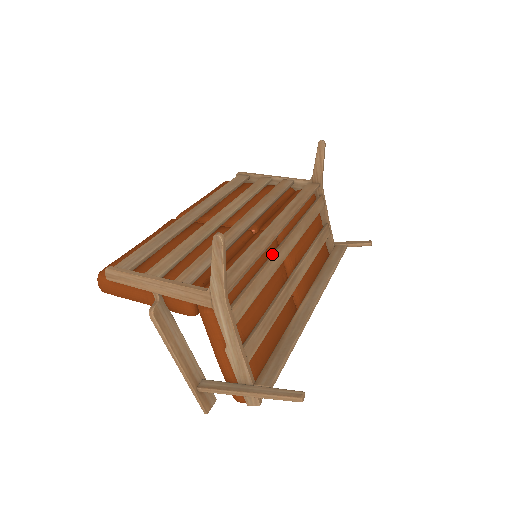
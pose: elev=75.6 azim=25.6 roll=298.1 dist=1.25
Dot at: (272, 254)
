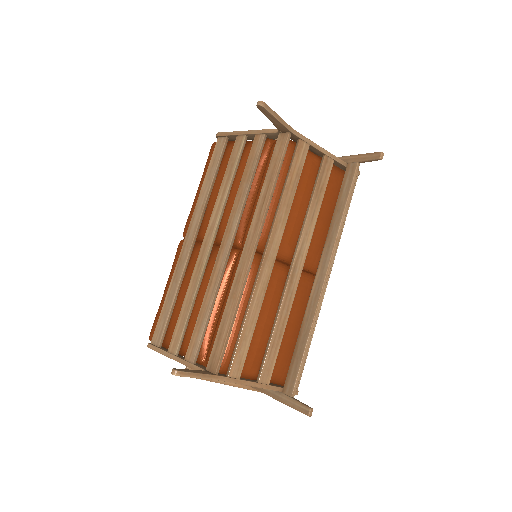
Dot at: (253, 285)
